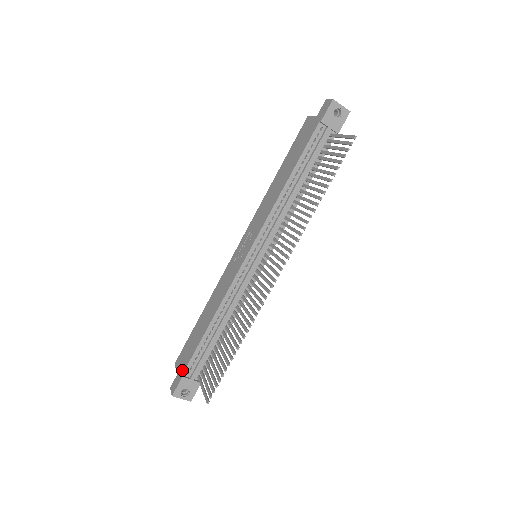
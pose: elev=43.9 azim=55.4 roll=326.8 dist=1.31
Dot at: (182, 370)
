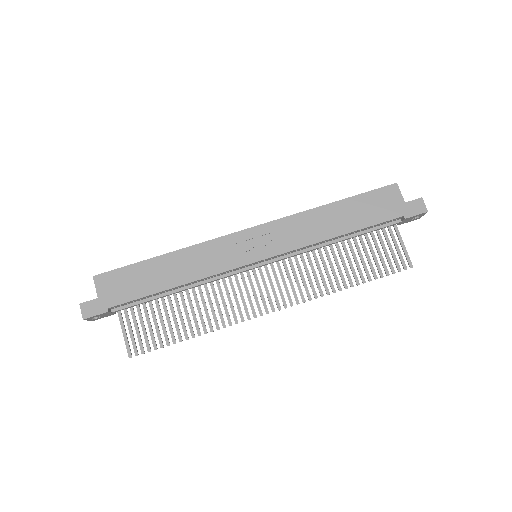
Dot at: (110, 302)
